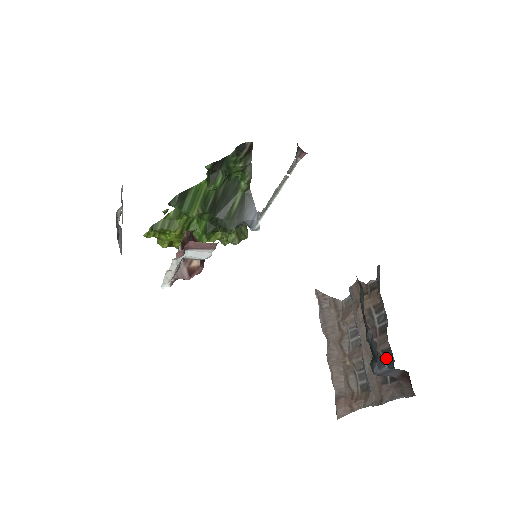
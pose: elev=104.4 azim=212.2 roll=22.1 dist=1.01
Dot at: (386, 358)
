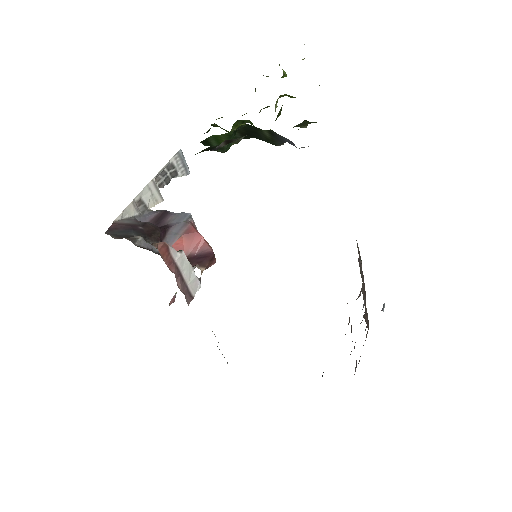
Dot at: occluded
